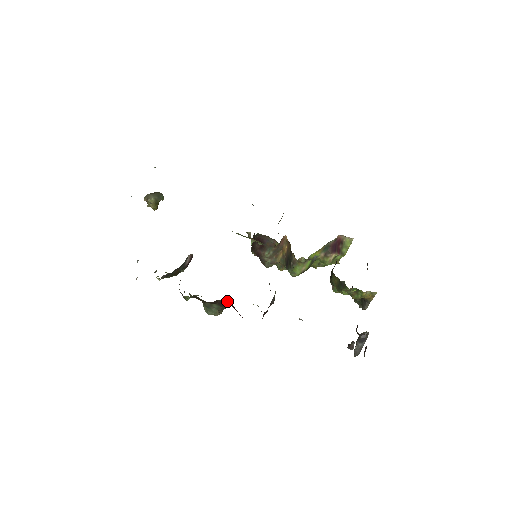
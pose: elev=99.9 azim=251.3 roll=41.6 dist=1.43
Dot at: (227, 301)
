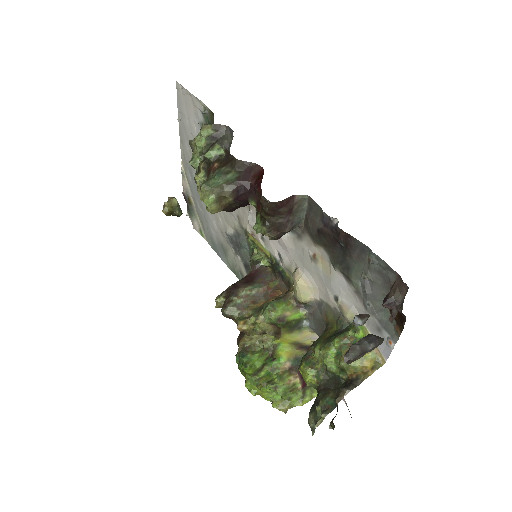
Dot at: (260, 169)
